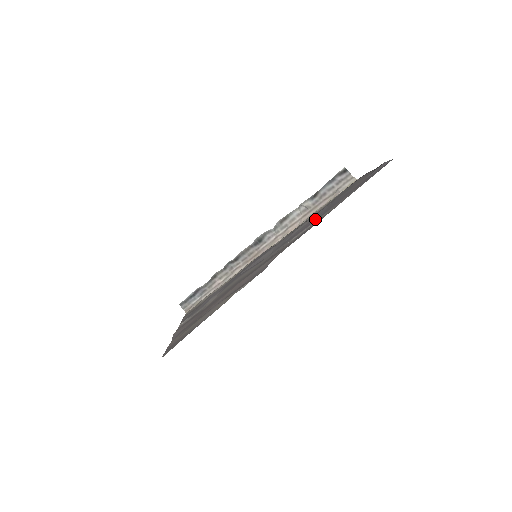
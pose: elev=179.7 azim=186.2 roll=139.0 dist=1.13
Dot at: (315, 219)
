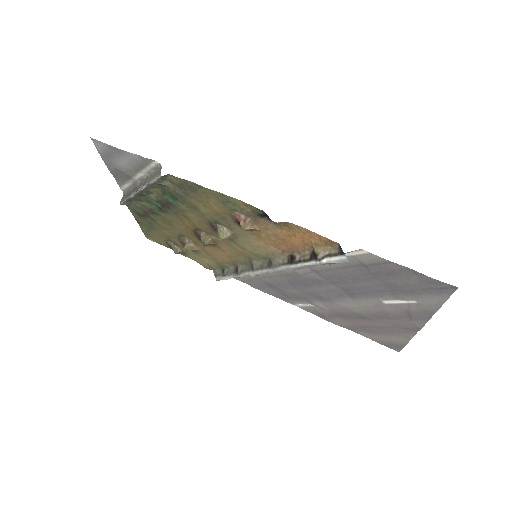
Dot at: (384, 290)
